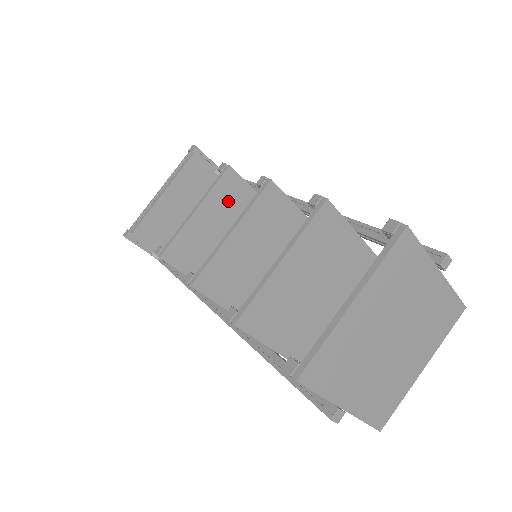
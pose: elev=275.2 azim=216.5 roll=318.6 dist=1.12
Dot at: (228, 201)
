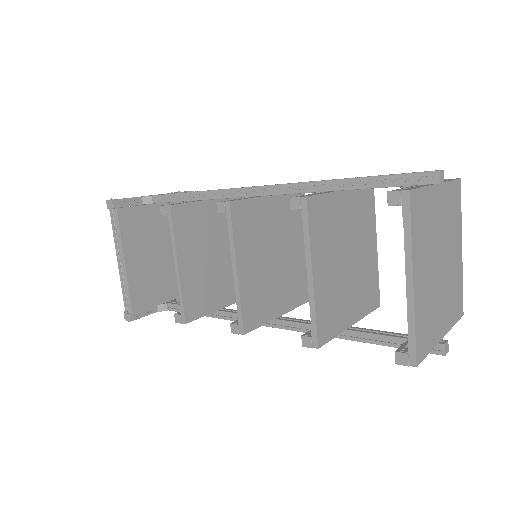
Dot at: (192, 231)
